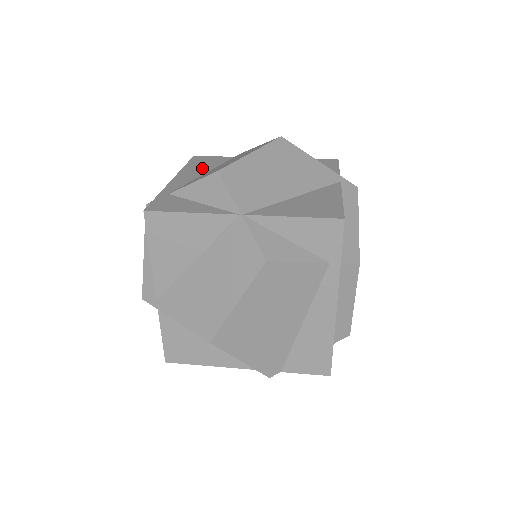
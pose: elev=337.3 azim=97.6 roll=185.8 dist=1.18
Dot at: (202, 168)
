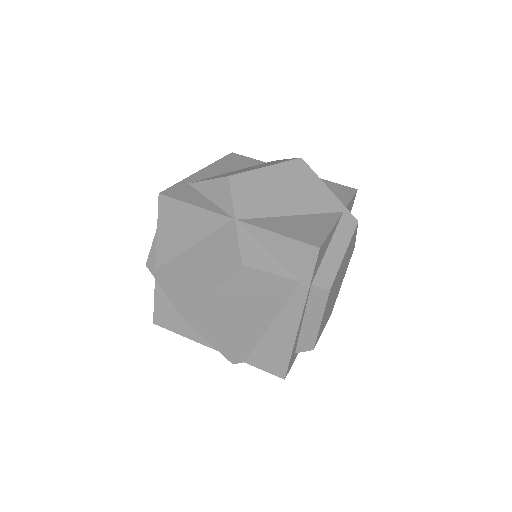
Dot at: (231, 166)
